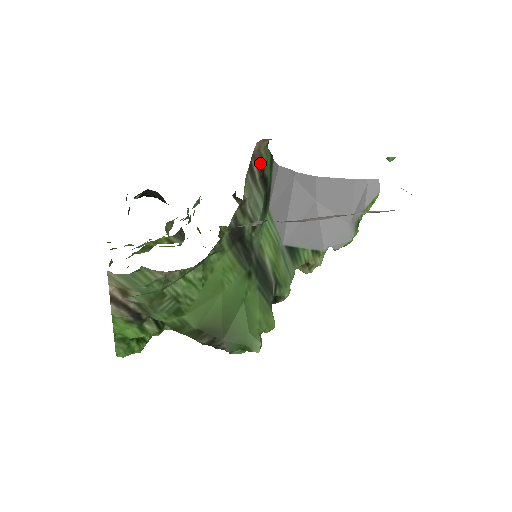
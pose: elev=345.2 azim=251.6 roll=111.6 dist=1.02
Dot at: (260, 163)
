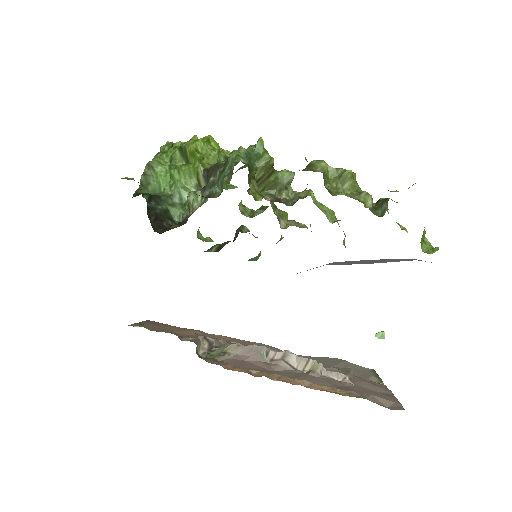
Dot at: occluded
